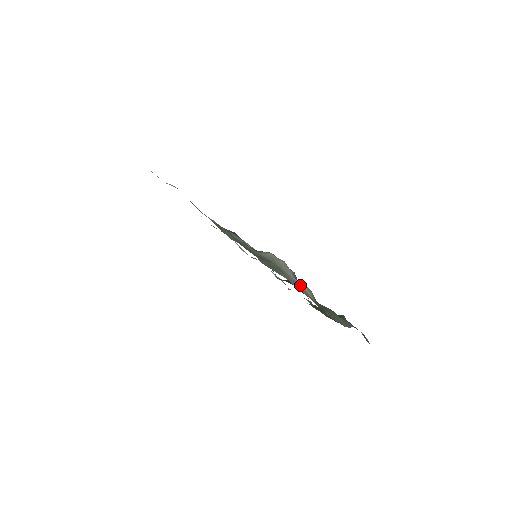
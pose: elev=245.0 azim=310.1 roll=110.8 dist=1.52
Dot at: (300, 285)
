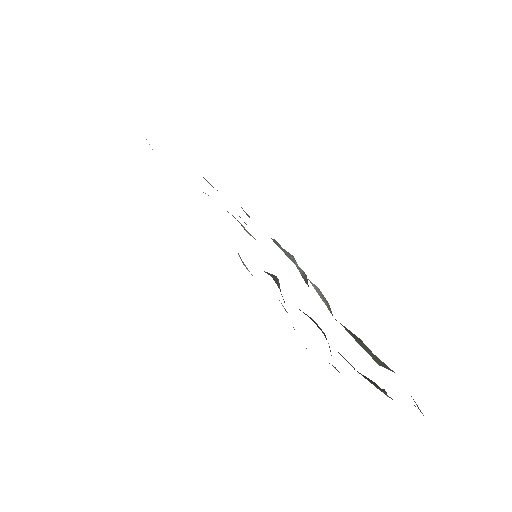
Dot at: (308, 279)
